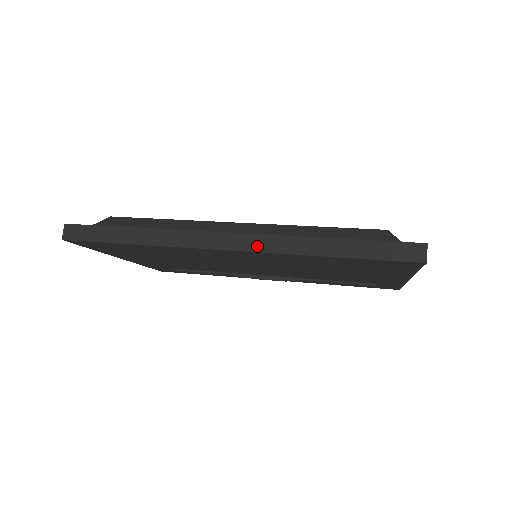
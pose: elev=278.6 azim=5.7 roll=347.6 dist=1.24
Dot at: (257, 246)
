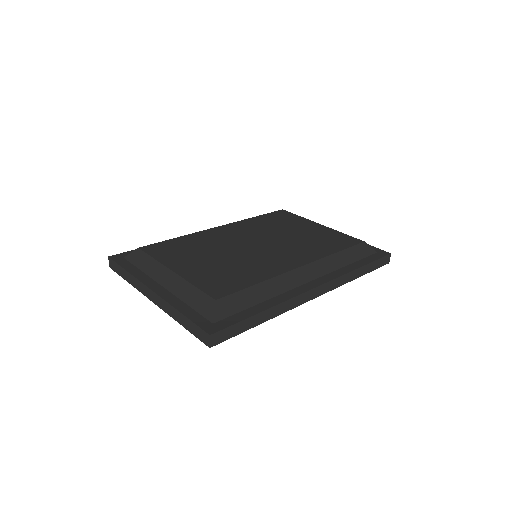
Dot at: (330, 288)
